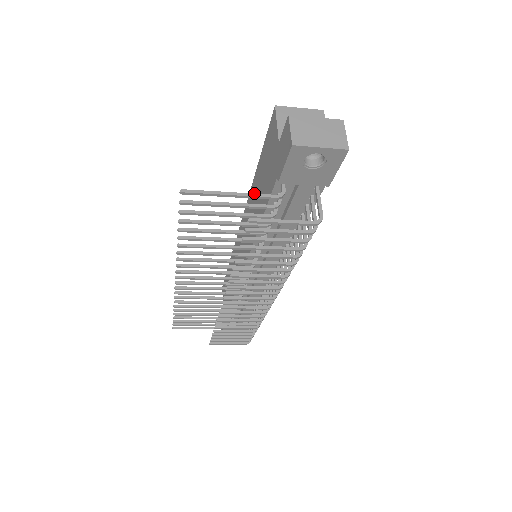
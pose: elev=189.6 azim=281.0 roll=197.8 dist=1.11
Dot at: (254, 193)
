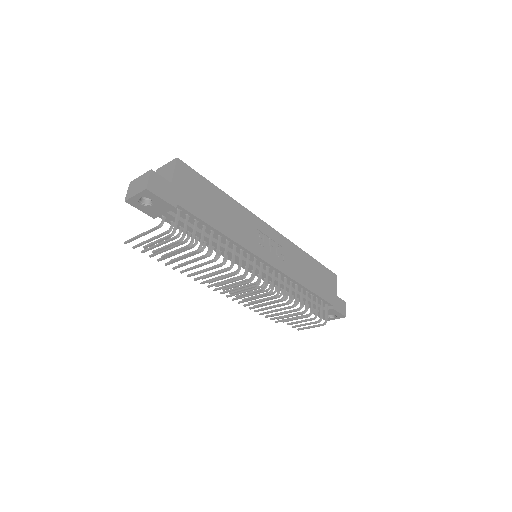
Dot at: occluded
